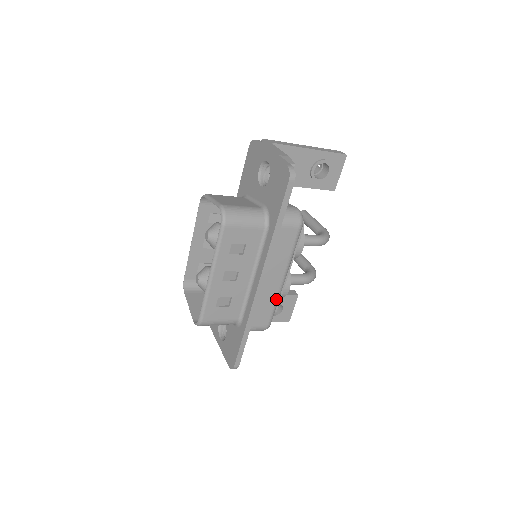
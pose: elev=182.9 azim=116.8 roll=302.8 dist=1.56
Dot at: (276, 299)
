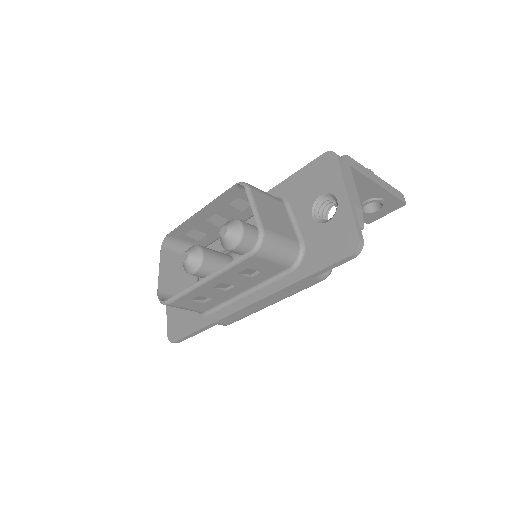
Dot at: (252, 313)
